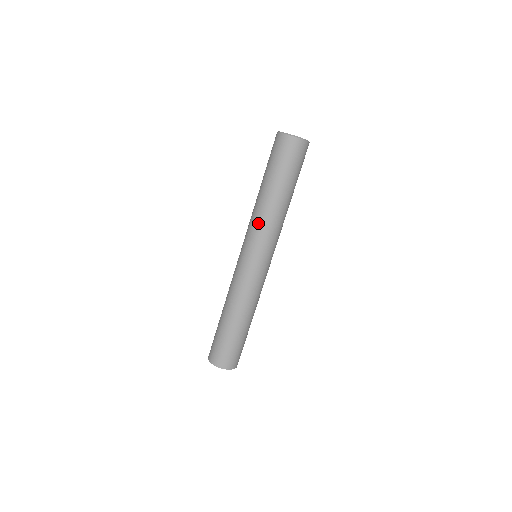
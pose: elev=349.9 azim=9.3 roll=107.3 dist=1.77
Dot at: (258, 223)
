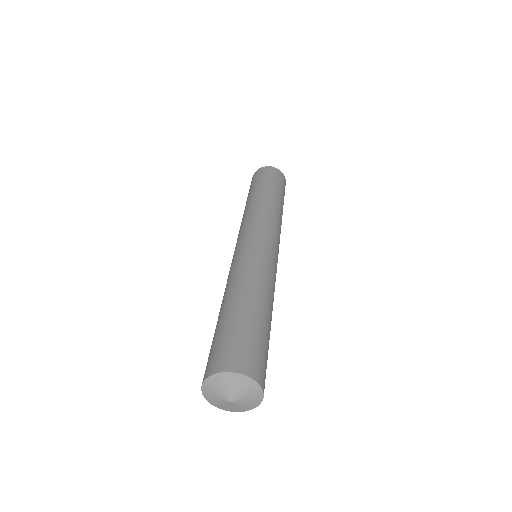
Dot at: (271, 215)
